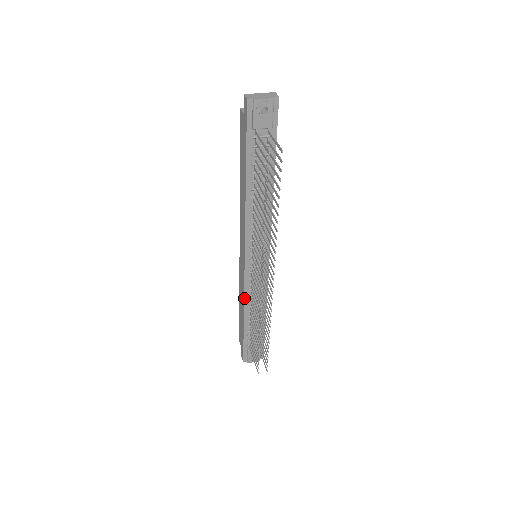
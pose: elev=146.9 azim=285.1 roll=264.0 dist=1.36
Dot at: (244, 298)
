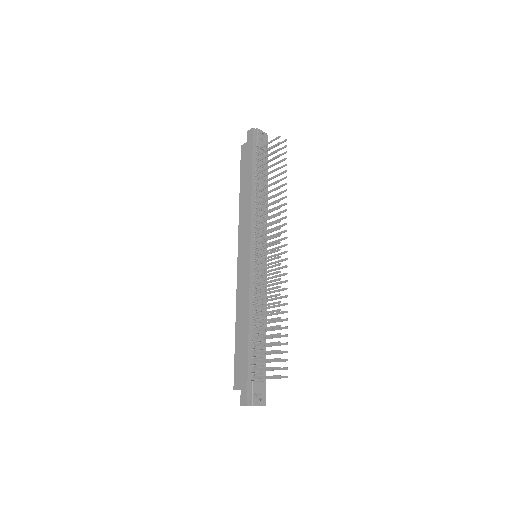
Dot at: (249, 298)
